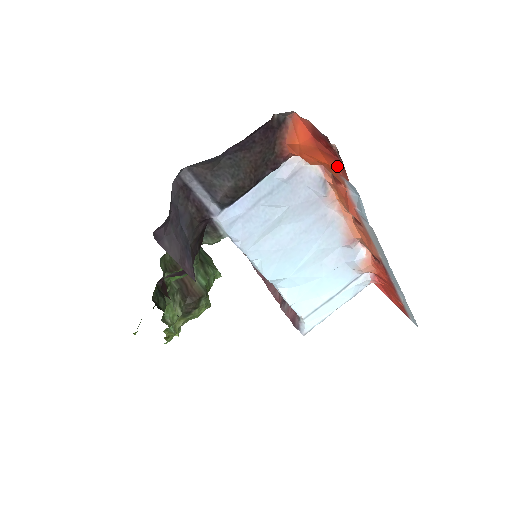
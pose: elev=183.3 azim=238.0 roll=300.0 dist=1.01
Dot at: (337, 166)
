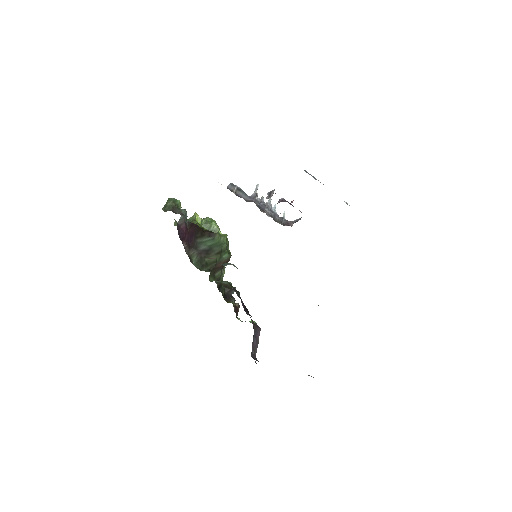
Dot at: occluded
